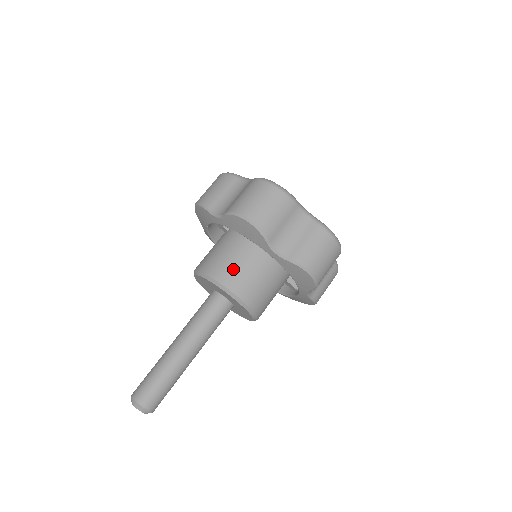
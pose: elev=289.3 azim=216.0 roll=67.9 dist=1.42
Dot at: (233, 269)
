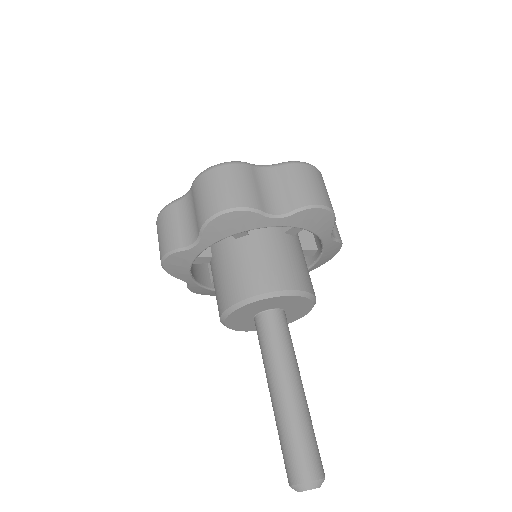
Dot at: (302, 272)
